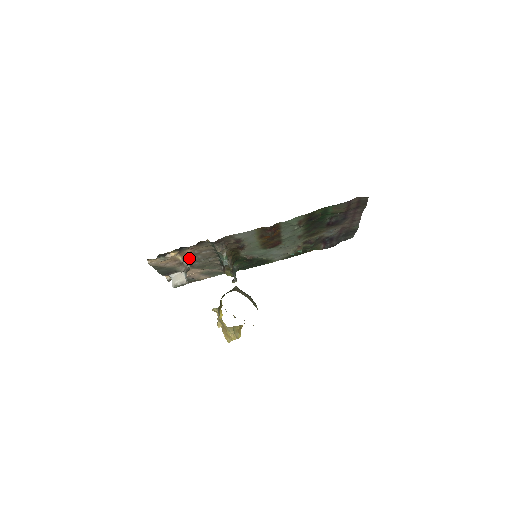
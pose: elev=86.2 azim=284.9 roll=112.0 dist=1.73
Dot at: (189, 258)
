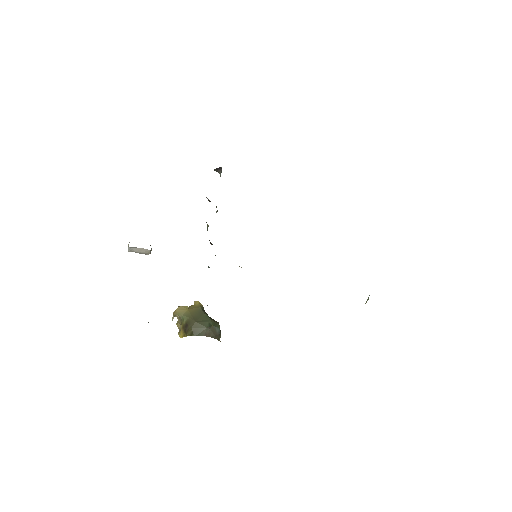
Dot at: occluded
